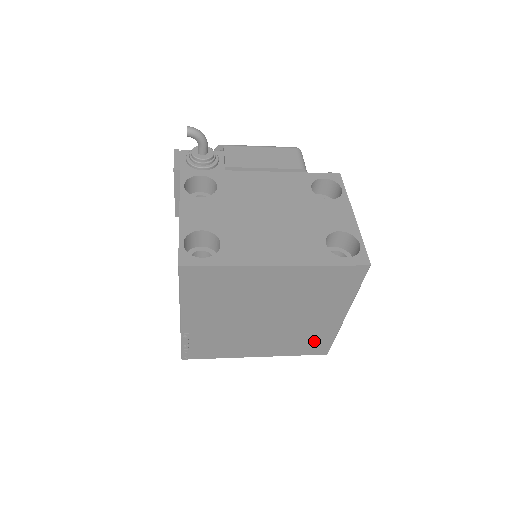
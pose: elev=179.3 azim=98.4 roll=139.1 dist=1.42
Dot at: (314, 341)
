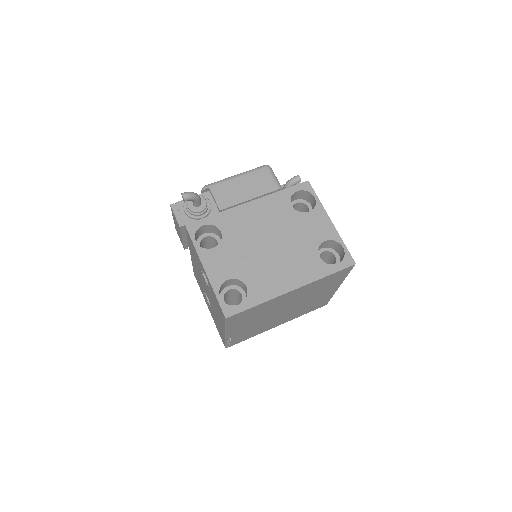
Dot at: (317, 304)
